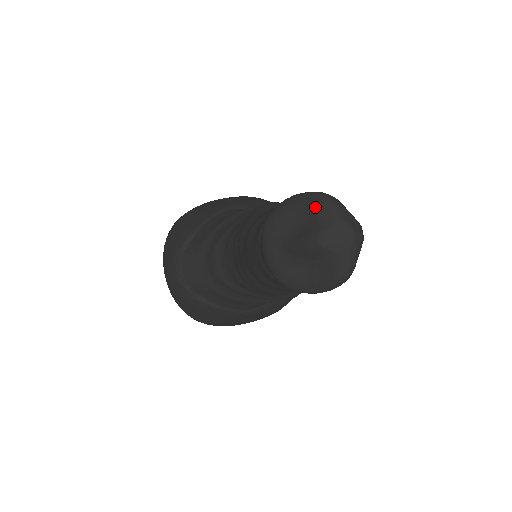
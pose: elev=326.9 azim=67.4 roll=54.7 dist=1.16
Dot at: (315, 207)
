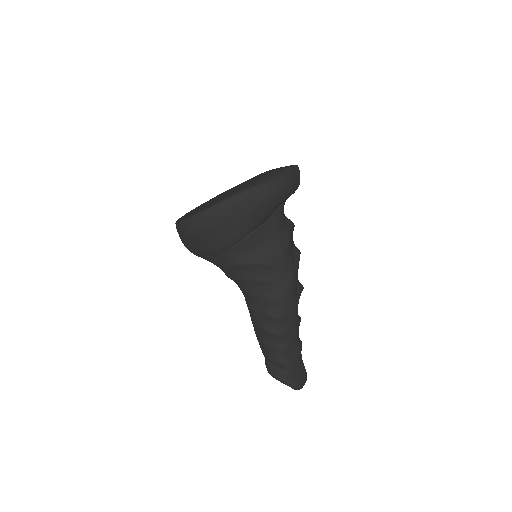
Dot at: (292, 388)
